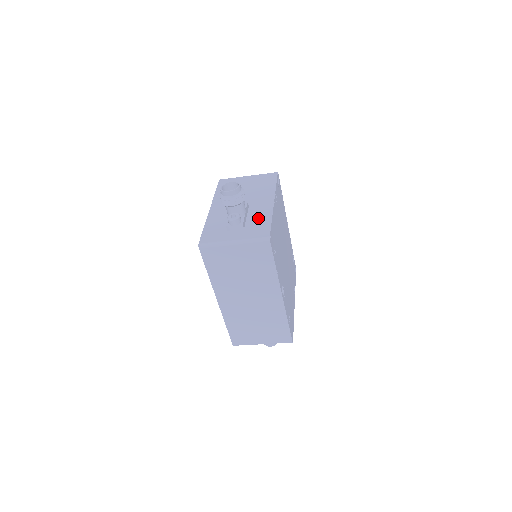
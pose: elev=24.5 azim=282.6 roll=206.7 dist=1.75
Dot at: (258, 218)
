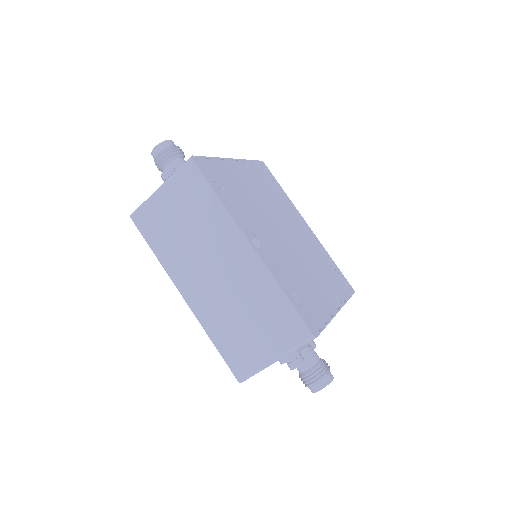
Dot at: occluded
